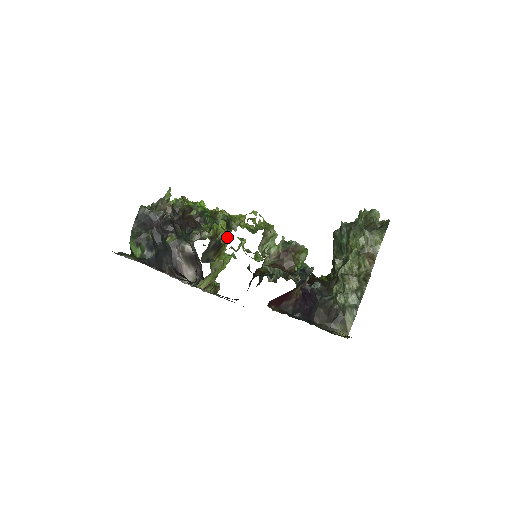
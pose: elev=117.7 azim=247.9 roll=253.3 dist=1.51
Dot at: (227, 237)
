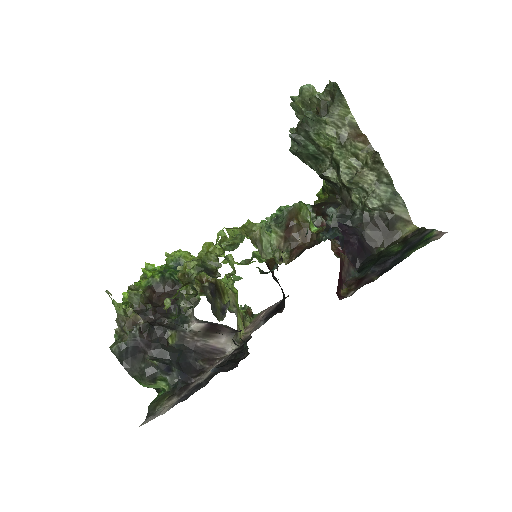
Dot at: occluded
